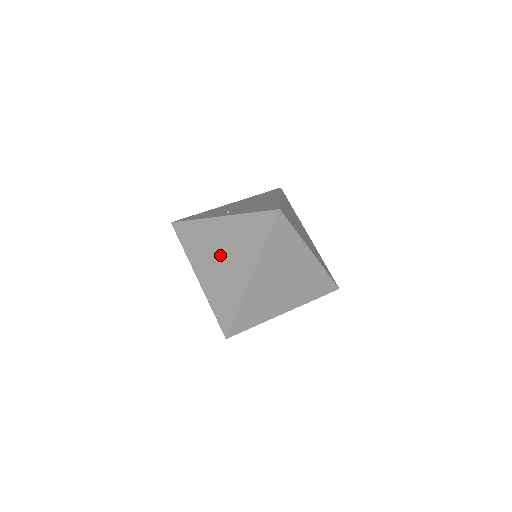
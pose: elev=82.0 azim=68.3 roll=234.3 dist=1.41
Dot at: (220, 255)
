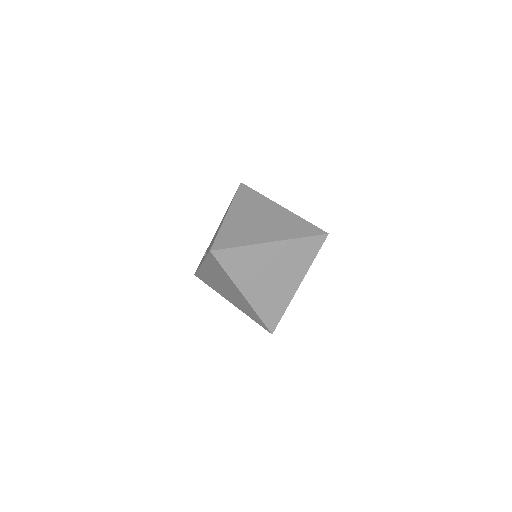
Dot at: (223, 287)
